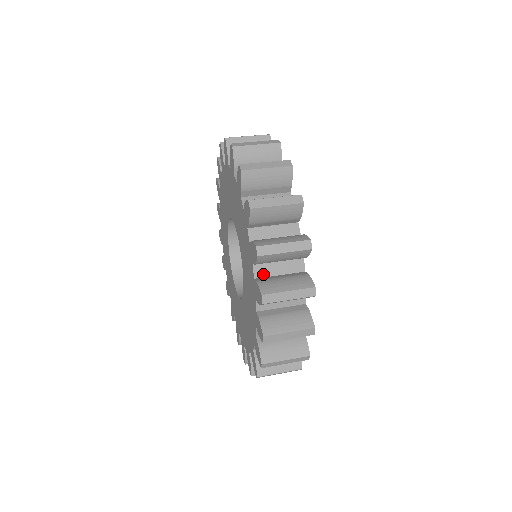
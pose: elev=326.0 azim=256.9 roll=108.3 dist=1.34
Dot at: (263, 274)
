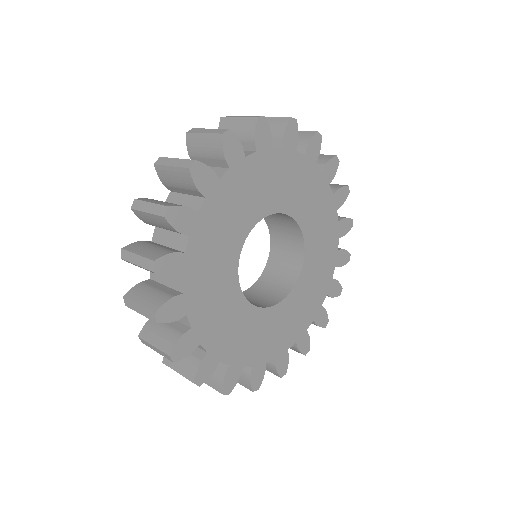
Dot at: occluded
